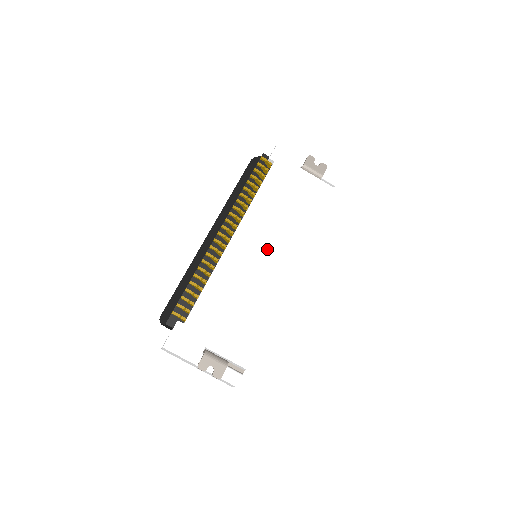
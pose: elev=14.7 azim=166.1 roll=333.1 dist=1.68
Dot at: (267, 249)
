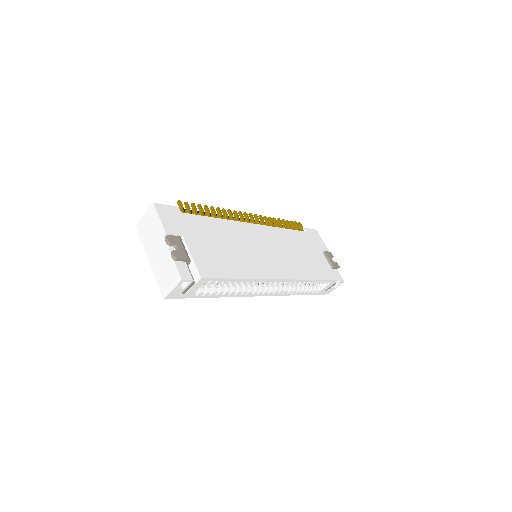
Dot at: (272, 251)
